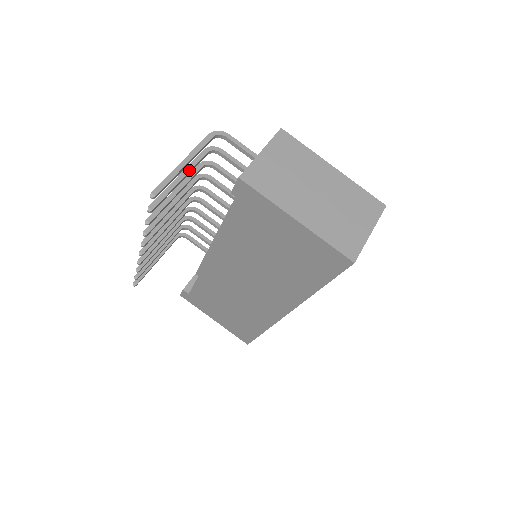
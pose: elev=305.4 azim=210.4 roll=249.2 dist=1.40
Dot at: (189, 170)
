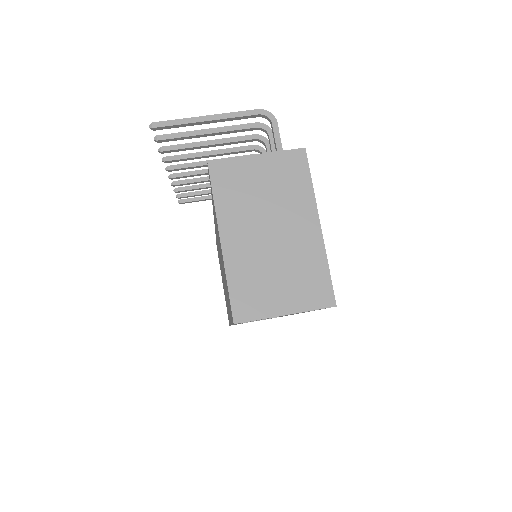
Dot at: (223, 131)
